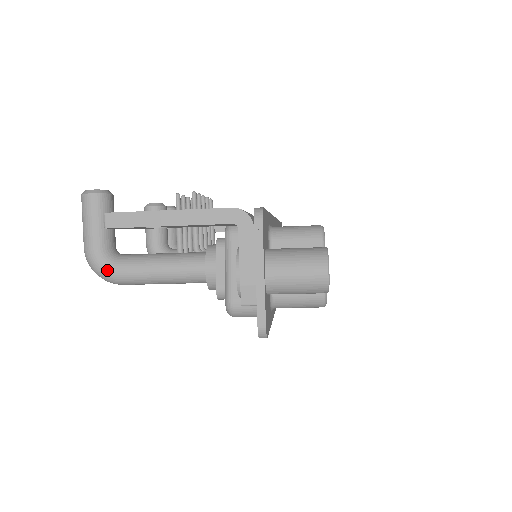
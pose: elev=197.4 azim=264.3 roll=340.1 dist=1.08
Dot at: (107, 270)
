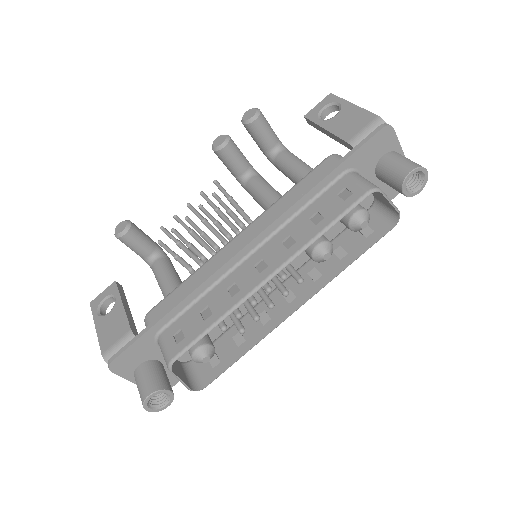
Dot at: occluded
